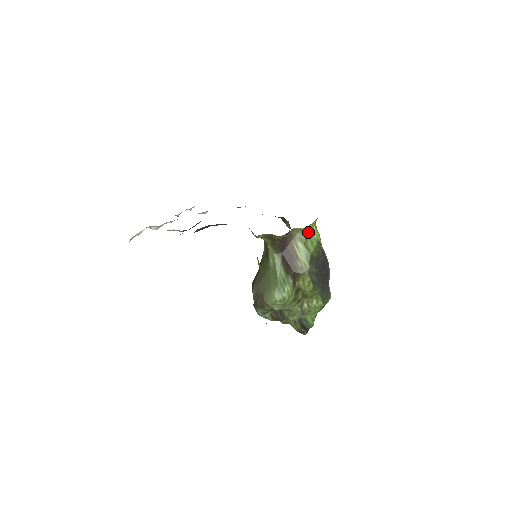
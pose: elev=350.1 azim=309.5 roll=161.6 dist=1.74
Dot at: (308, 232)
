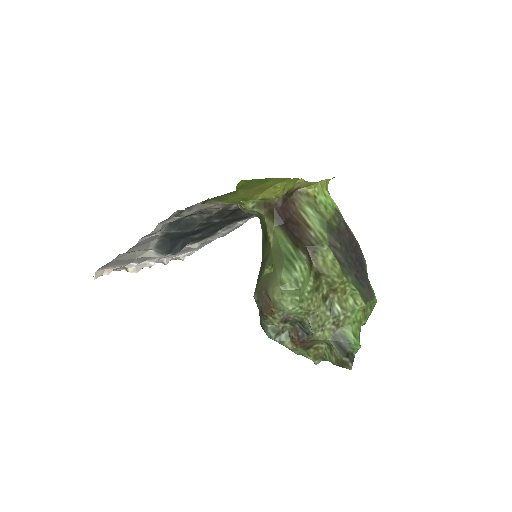
Dot at: (317, 194)
